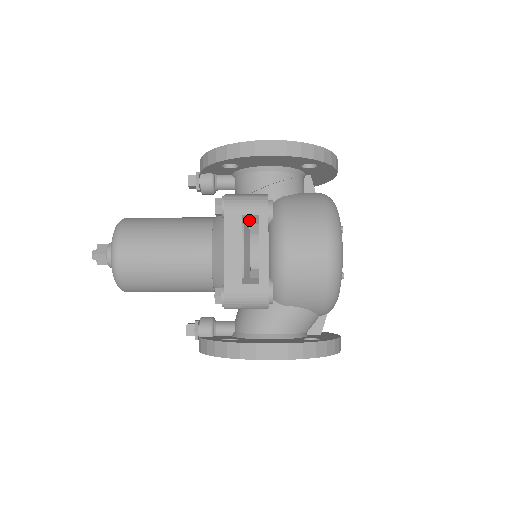
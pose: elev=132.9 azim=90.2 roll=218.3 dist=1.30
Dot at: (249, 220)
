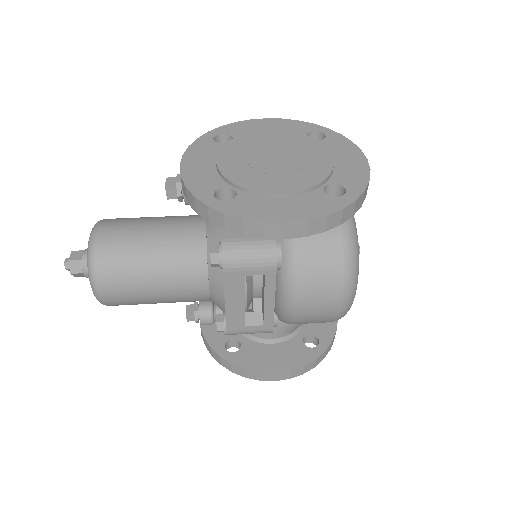
Dot at: occluded
